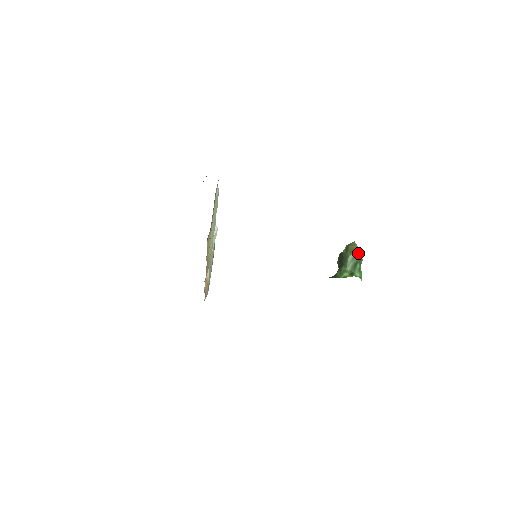
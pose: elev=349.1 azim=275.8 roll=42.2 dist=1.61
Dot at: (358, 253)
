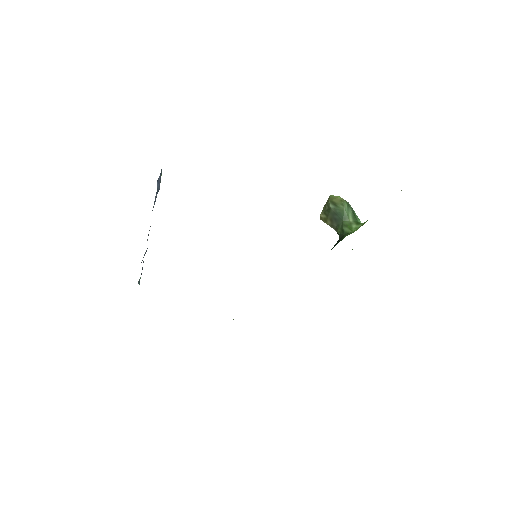
Dot at: (347, 202)
